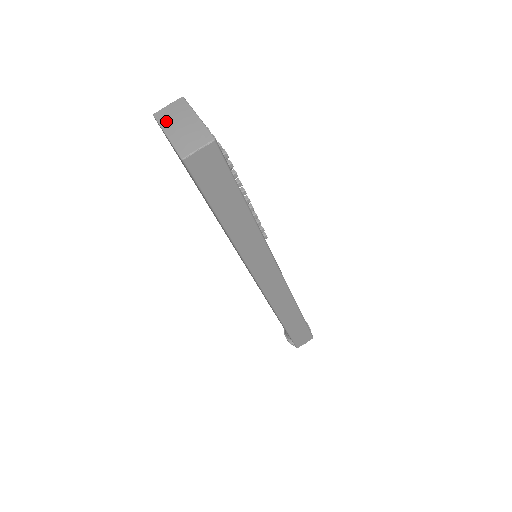
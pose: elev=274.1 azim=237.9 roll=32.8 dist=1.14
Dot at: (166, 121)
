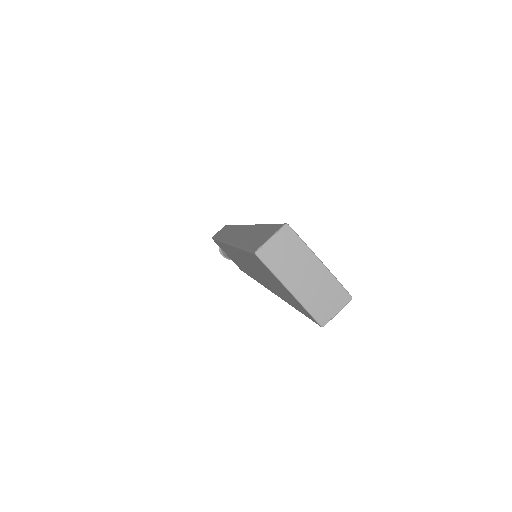
Dot at: (282, 270)
